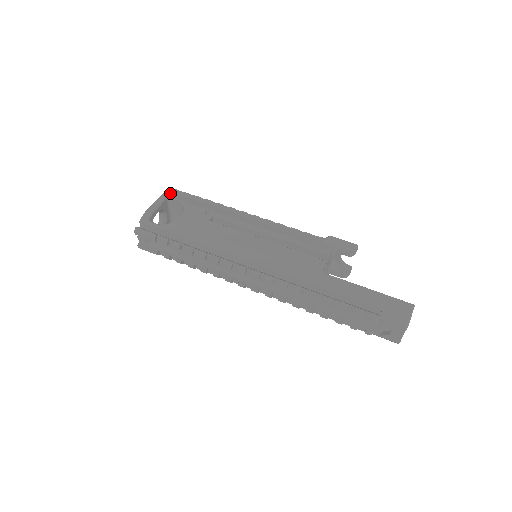
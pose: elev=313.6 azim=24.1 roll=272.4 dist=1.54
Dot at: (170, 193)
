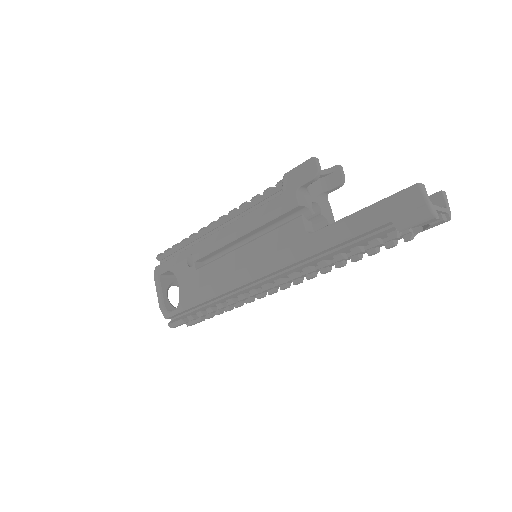
Dot at: (157, 269)
